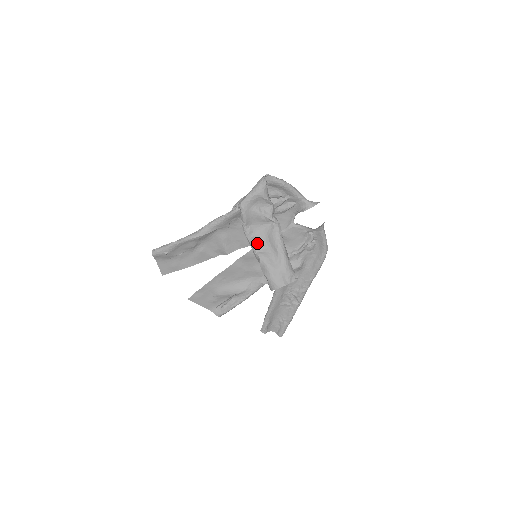
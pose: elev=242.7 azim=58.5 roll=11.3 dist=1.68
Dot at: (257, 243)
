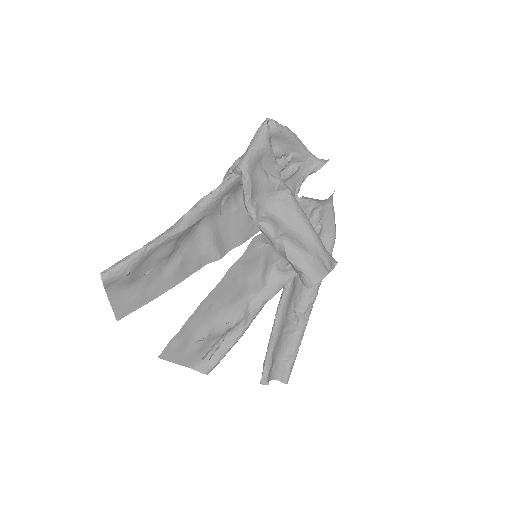
Dot at: (272, 223)
